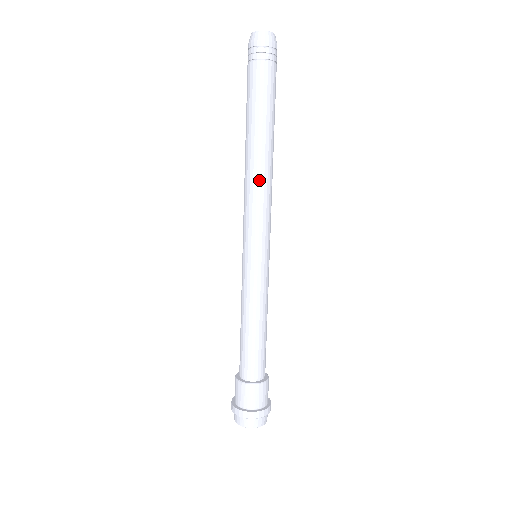
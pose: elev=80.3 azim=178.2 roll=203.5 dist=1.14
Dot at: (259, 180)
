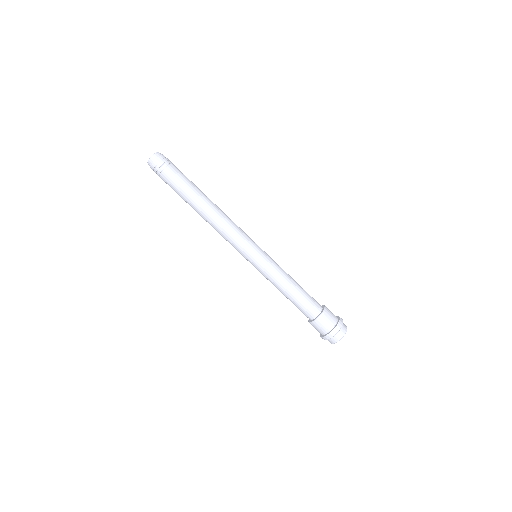
Dot at: (214, 227)
